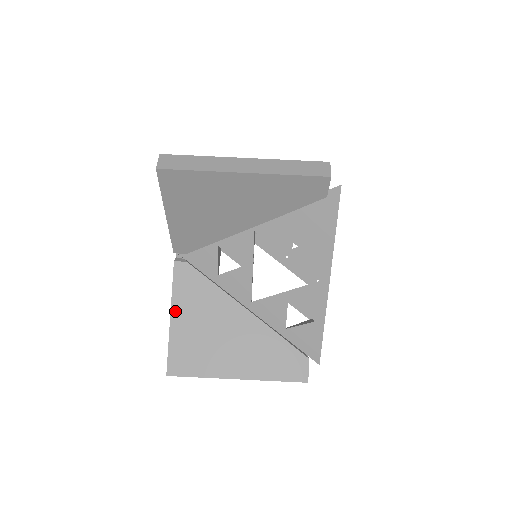
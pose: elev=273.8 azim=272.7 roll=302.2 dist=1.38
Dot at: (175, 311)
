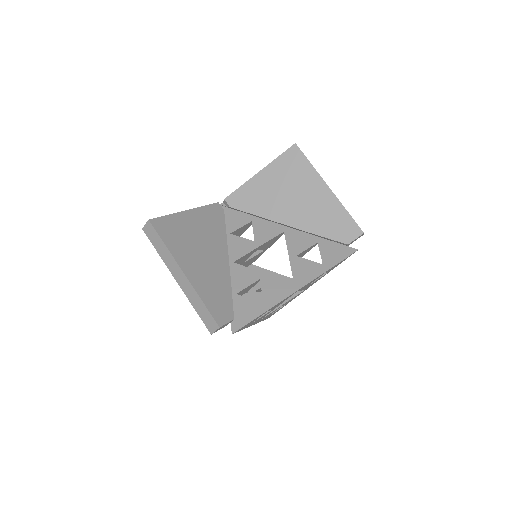
Dot at: (193, 212)
